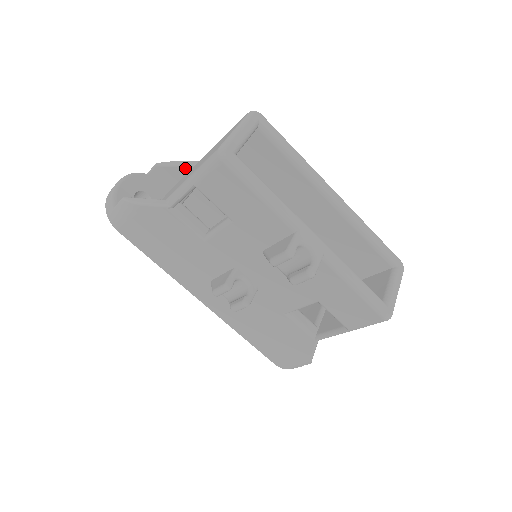
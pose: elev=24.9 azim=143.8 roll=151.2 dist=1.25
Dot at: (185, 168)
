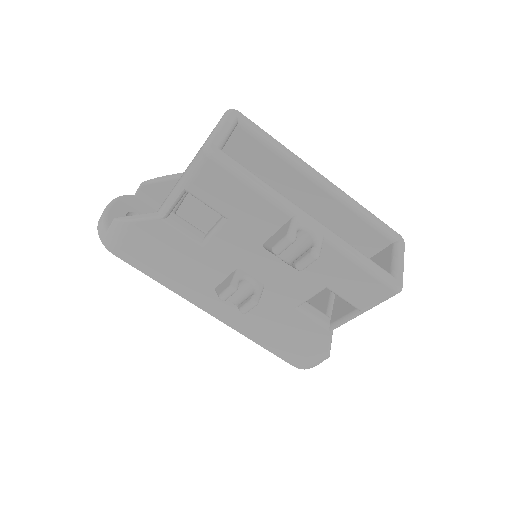
Dot at: (171, 181)
